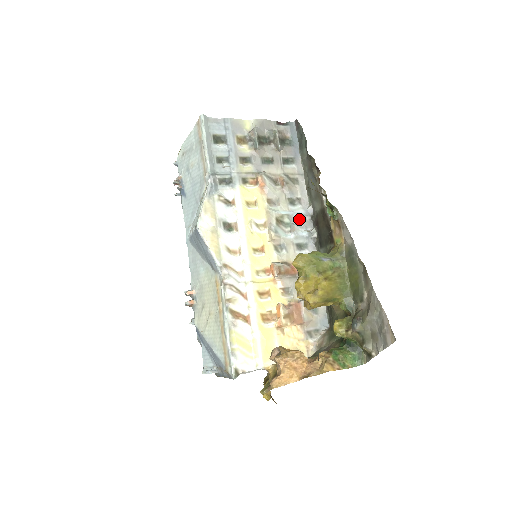
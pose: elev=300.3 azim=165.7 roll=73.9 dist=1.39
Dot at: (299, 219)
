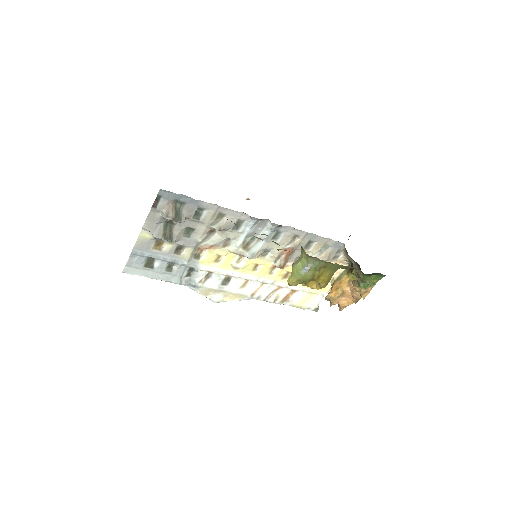
Dot at: (255, 228)
